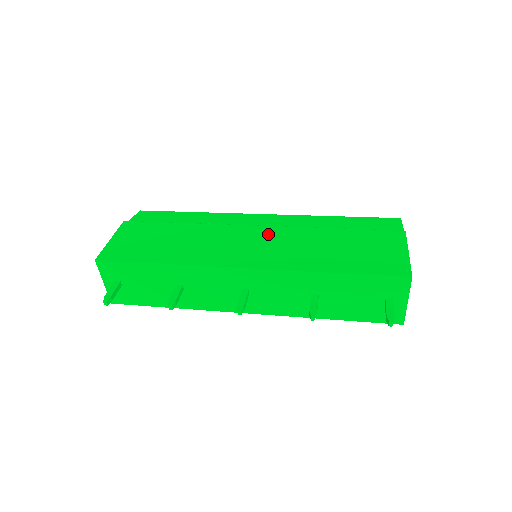
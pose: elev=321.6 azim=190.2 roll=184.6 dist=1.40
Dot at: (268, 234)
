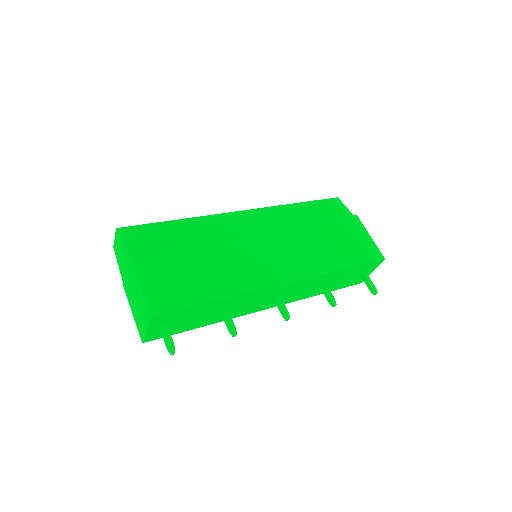
Dot at: (276, 240)
